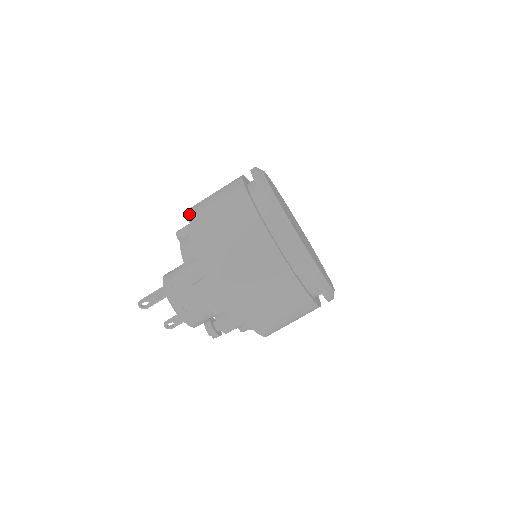
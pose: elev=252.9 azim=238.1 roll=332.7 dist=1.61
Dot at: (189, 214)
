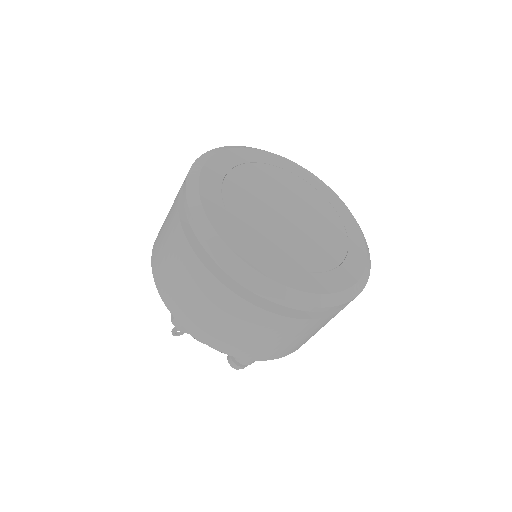
Dot at: occluded
